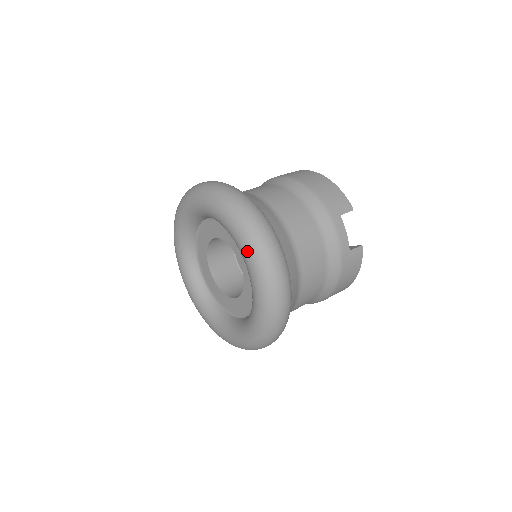
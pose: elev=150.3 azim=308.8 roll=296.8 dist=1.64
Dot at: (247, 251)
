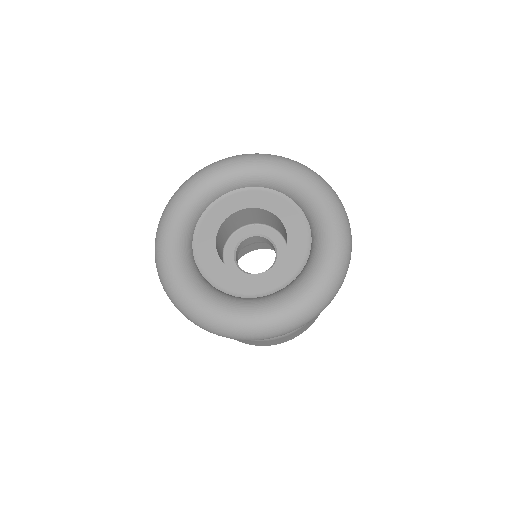
Dot at: (305, 173)
